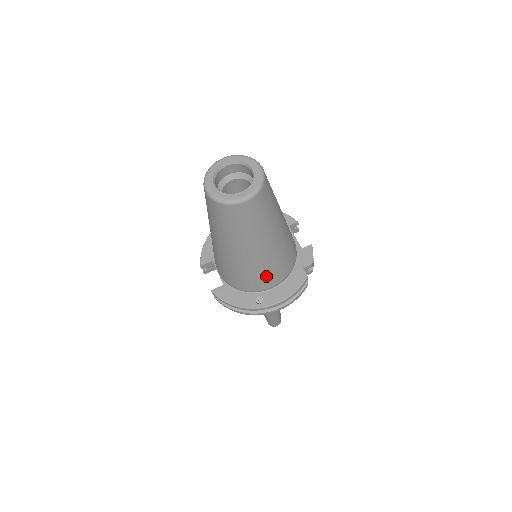
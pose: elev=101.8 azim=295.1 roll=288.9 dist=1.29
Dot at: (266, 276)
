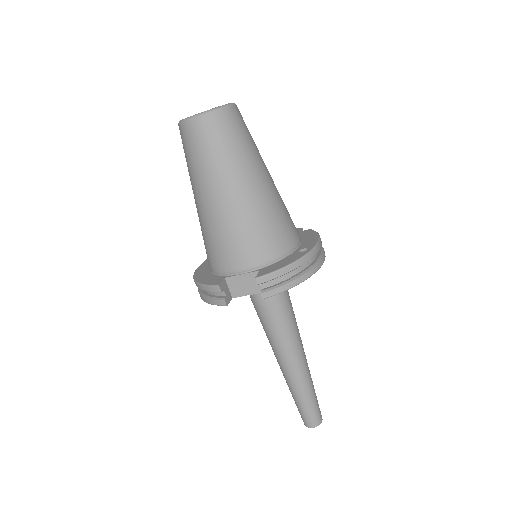
Dot at: (288, 220)
